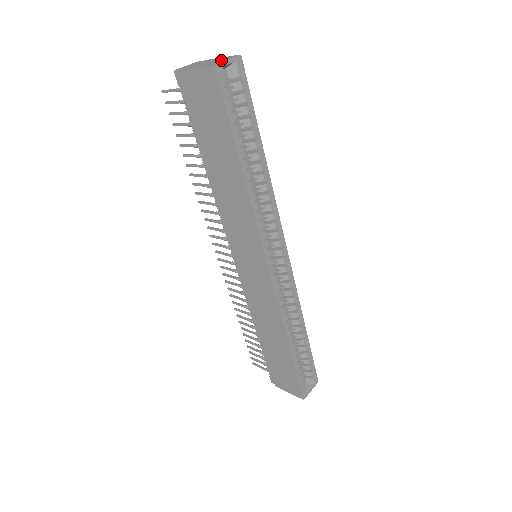
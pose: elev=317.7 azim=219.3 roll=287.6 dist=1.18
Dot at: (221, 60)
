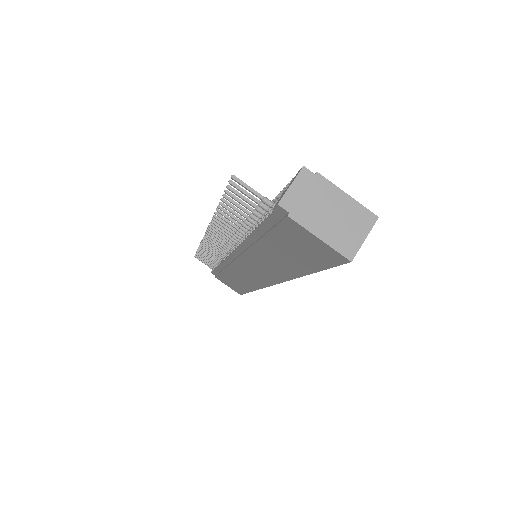
Dot at: (355, 229)
